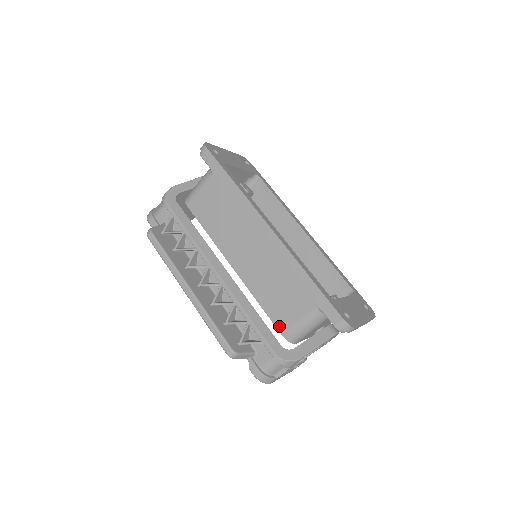
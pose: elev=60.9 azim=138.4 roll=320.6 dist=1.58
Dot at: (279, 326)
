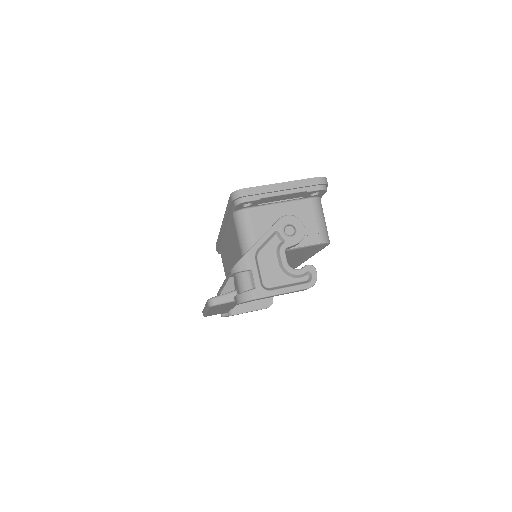
Dot at: occluded
